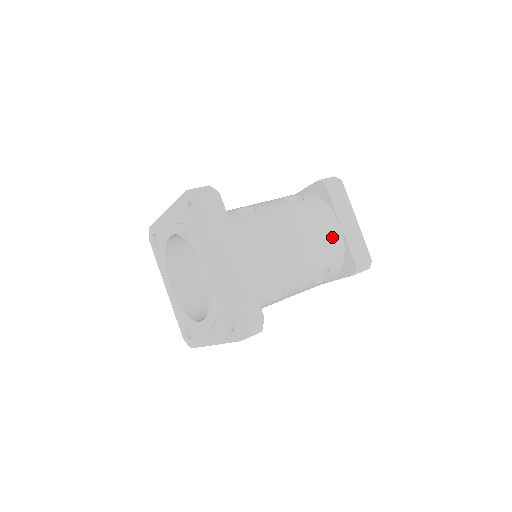
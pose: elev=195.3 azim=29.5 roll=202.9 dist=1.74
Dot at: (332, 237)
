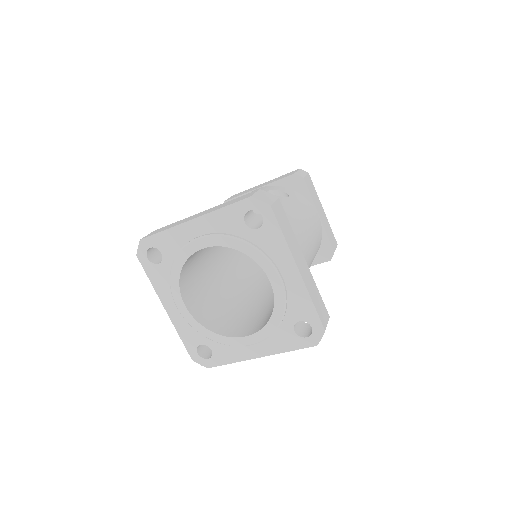
Dot at: (318, 228)
